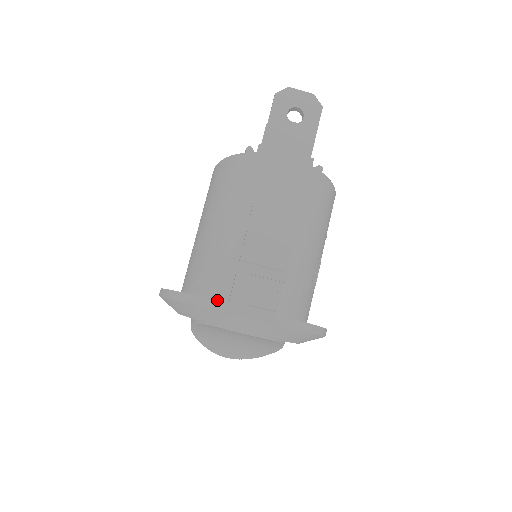
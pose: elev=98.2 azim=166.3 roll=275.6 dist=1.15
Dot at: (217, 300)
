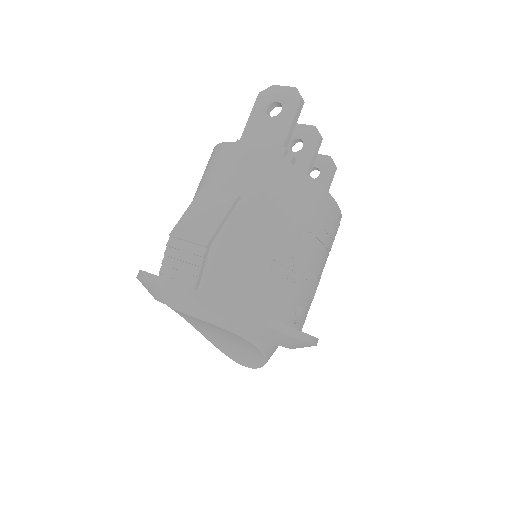
Dot at: (146, 272)
